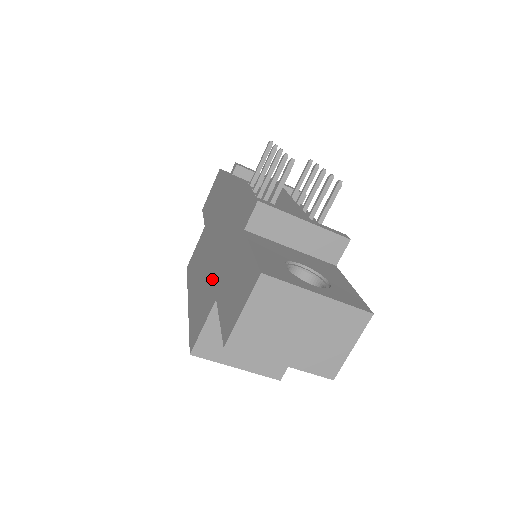
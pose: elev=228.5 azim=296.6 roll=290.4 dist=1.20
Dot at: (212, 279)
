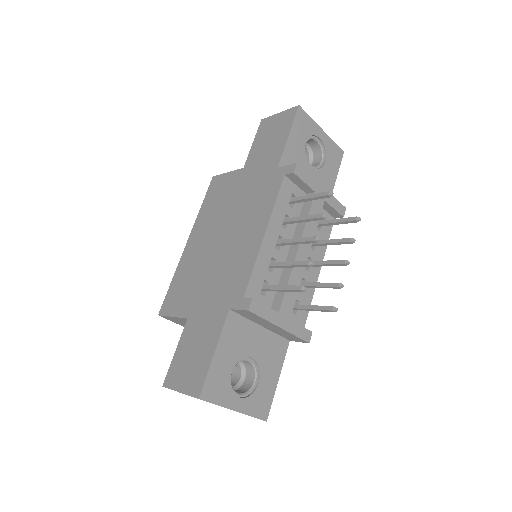
Dot at: (200, 283)
